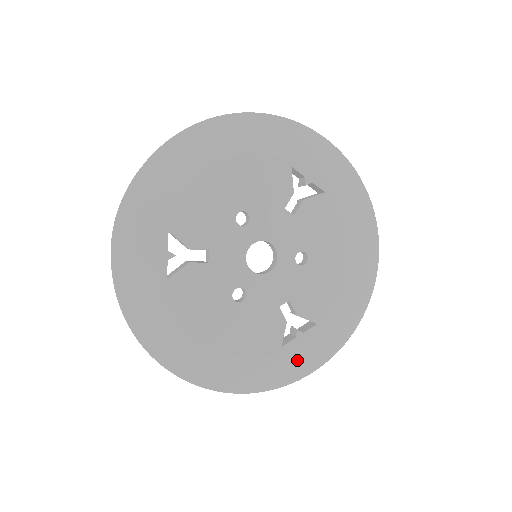
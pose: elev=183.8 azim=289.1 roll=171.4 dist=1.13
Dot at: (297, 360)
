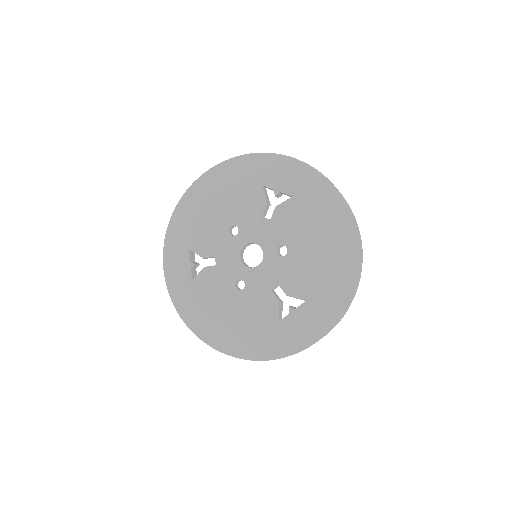
Dot at: (296, 332)
